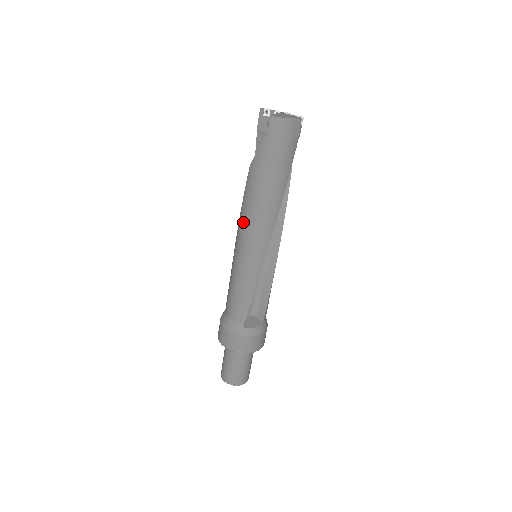
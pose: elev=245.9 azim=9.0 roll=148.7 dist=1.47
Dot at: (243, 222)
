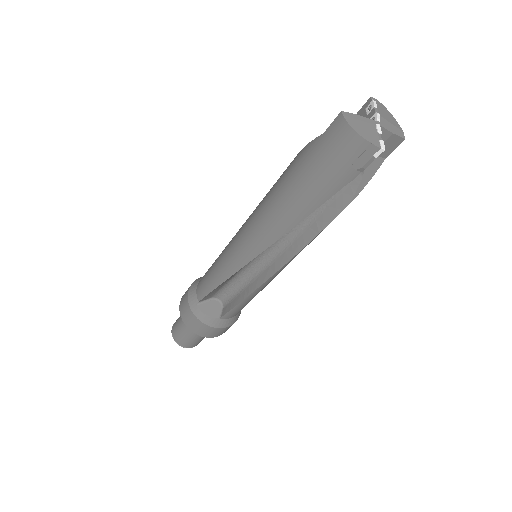
Dot at: (255, 209)
